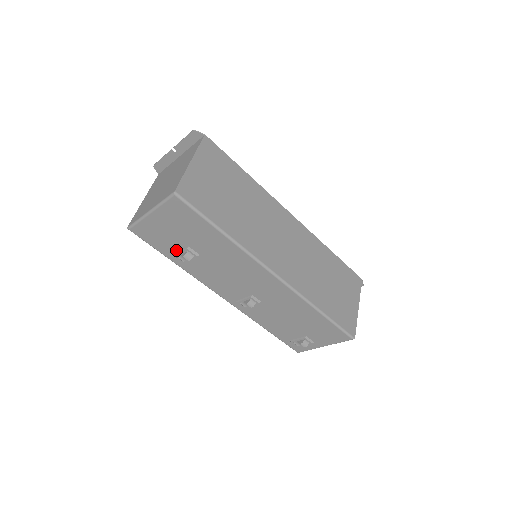
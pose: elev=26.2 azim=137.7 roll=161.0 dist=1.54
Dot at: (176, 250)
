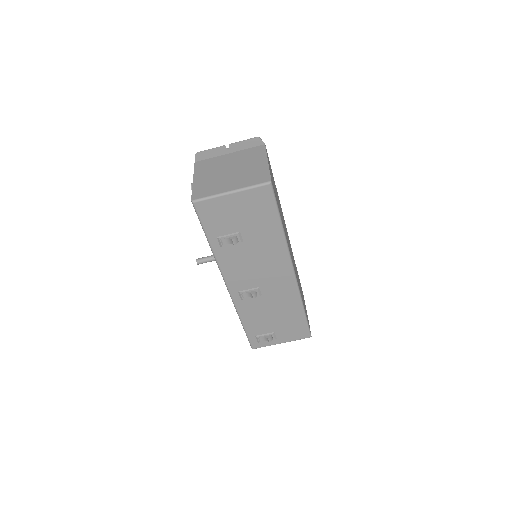
Dot at: (224, 233)
